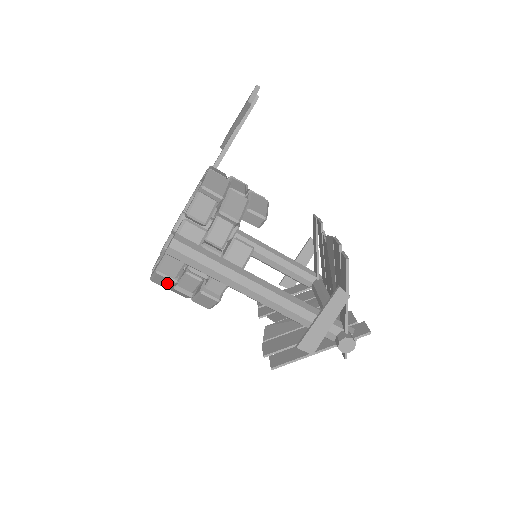
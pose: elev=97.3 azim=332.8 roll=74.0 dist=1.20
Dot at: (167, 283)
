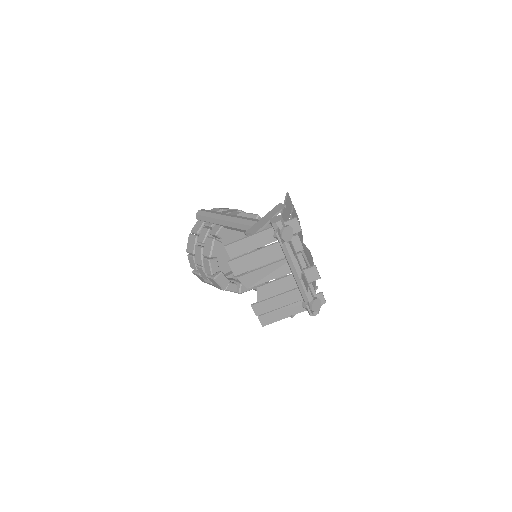
Dot at: (192, 243)
